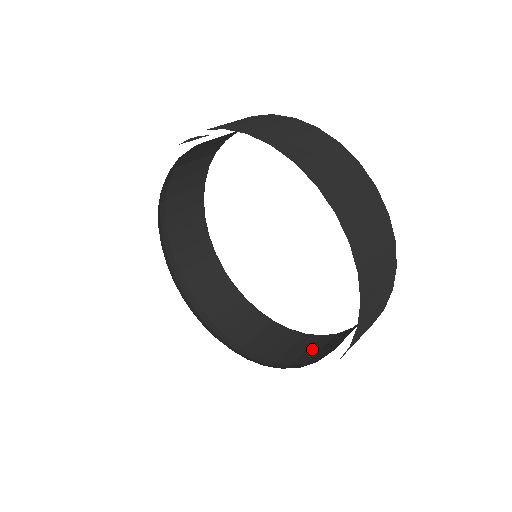
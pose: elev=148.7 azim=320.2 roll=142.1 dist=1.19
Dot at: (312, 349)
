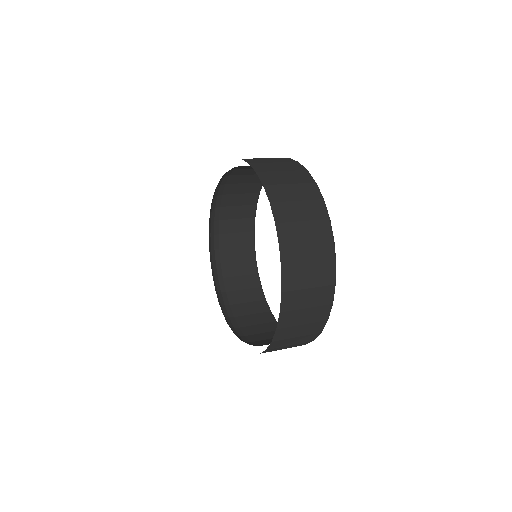
Dot at: occluded
